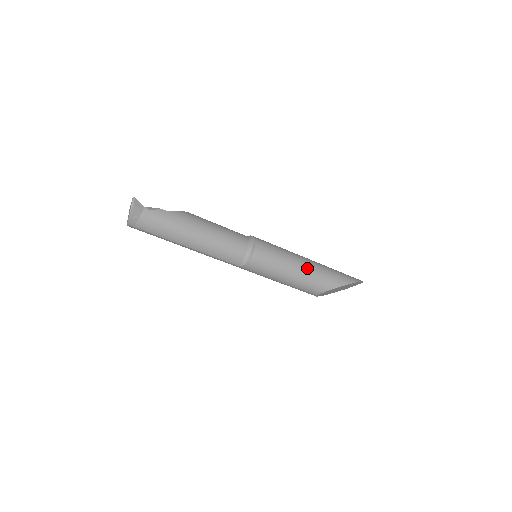
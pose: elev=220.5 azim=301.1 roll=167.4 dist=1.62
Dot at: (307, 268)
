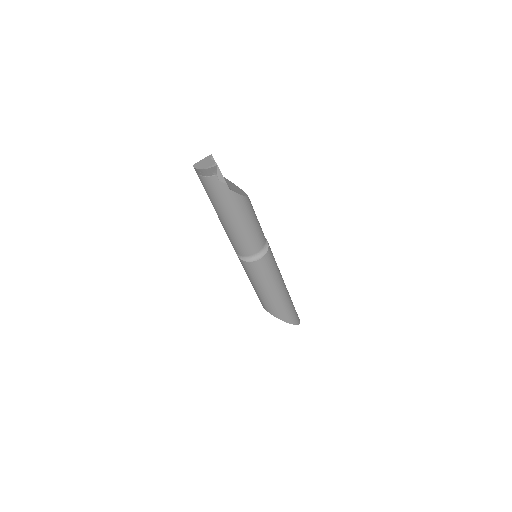
Dot at: (274, 296)
